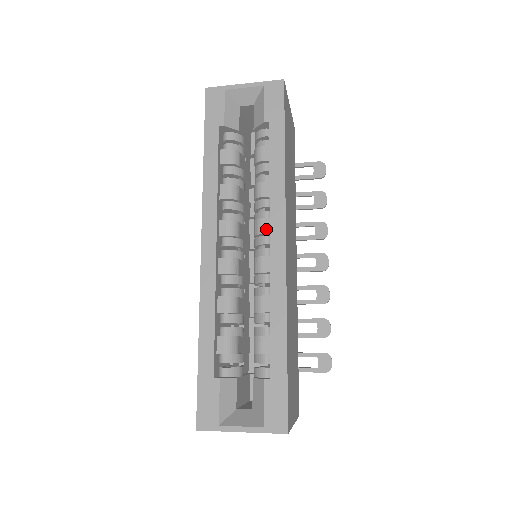
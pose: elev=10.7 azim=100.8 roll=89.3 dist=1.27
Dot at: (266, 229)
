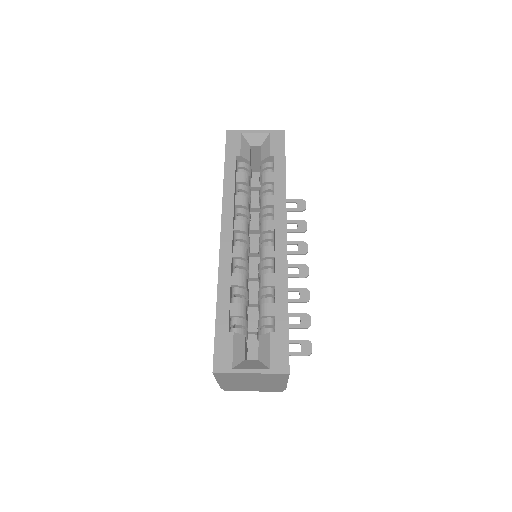
Dot at: (271, 227)
